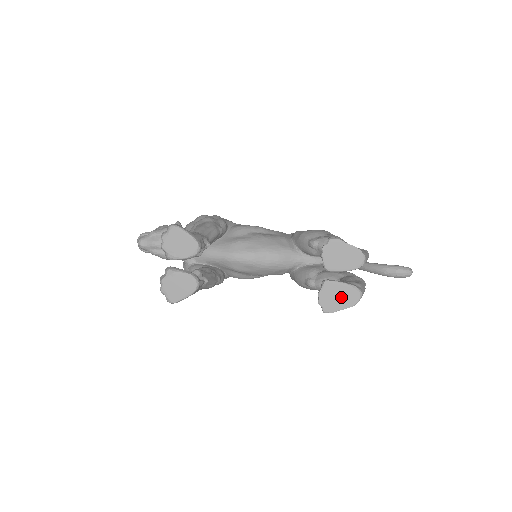
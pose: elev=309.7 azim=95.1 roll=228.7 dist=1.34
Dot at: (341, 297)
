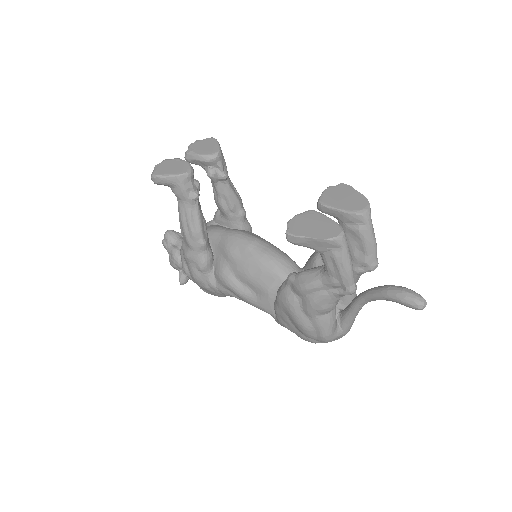
Dot at: (317, 227)
